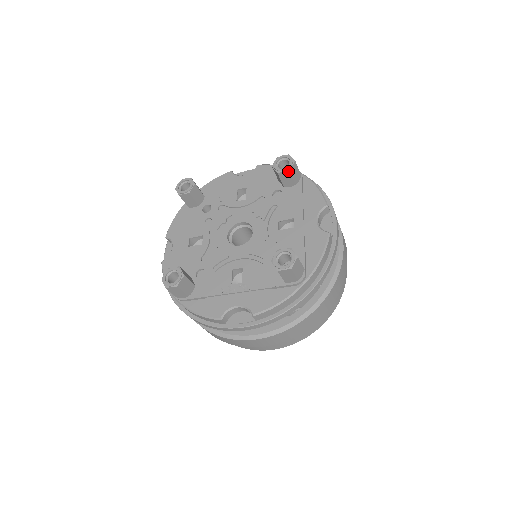
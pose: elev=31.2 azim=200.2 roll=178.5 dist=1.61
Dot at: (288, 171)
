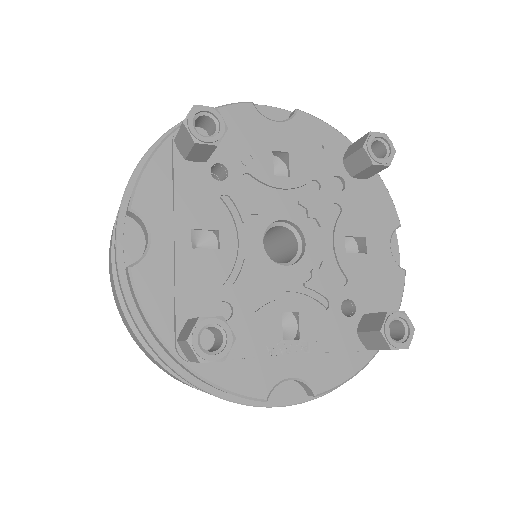
Dot at: (387, 166)
